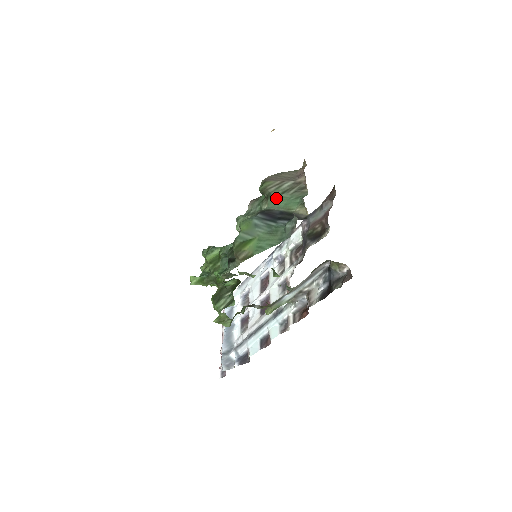
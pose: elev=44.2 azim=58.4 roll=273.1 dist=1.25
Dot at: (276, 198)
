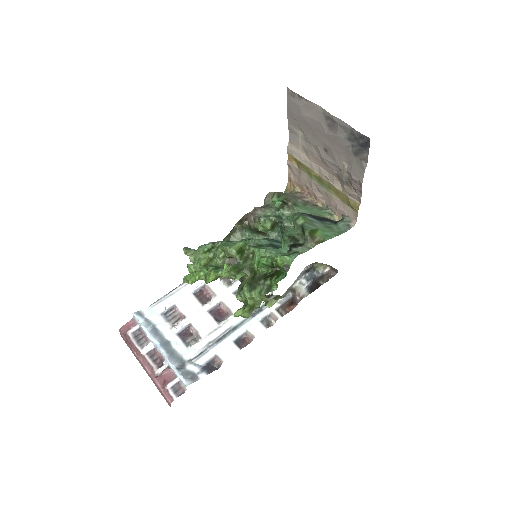
Dot at: (303, 207)
